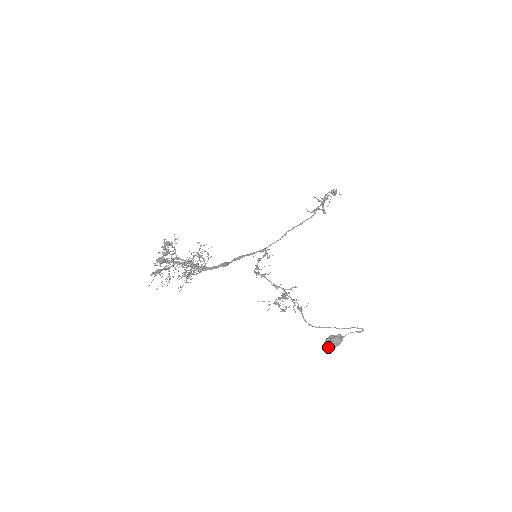
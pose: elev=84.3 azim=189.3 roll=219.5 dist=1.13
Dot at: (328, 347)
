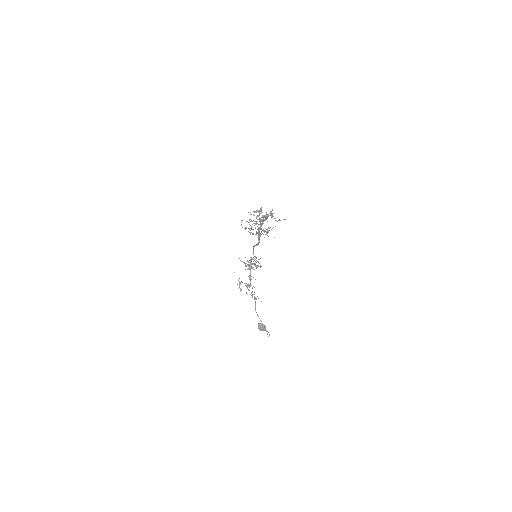
Dot at: (260, 326)
